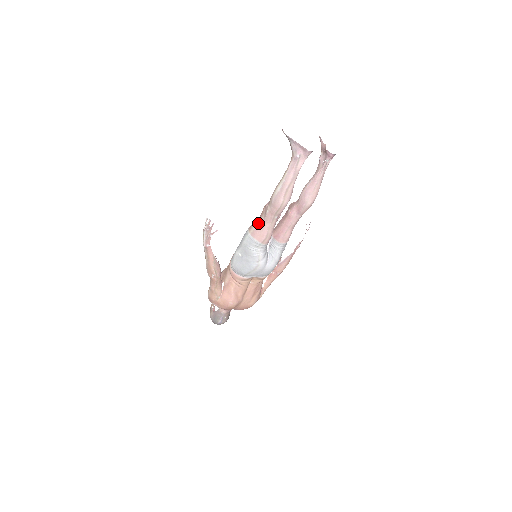
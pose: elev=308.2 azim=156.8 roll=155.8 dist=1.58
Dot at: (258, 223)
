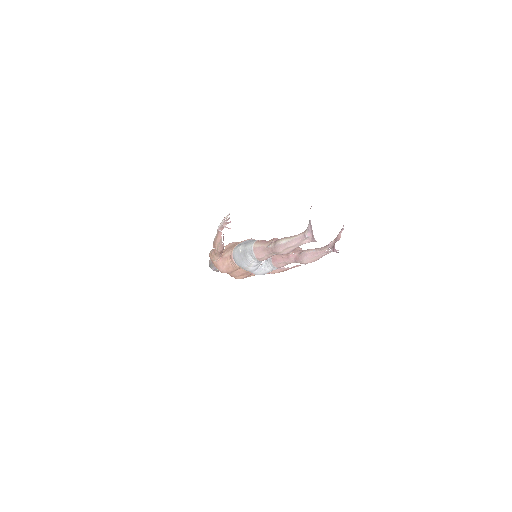
Dot at: (262, 245)
